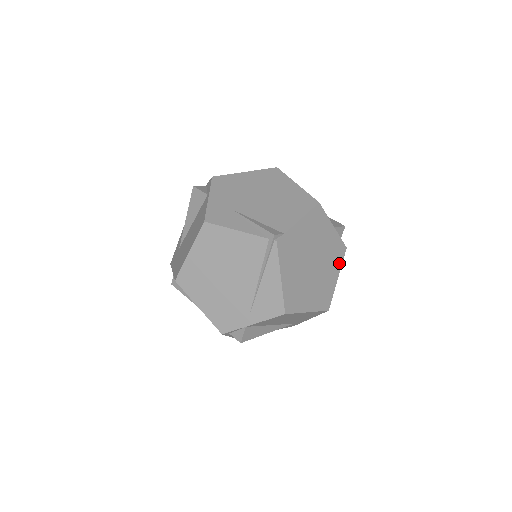
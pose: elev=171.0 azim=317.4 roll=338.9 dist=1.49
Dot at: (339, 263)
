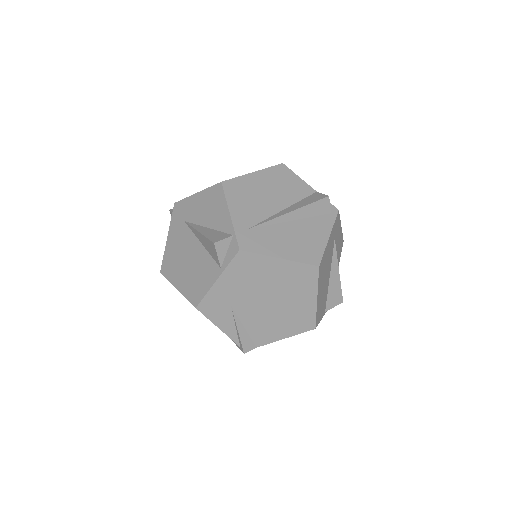
Dot at: occluded
